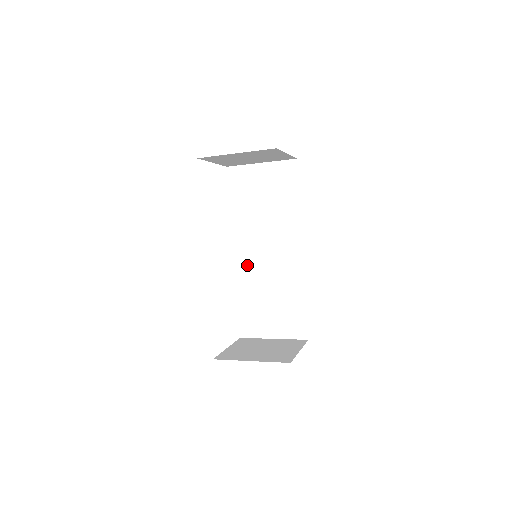
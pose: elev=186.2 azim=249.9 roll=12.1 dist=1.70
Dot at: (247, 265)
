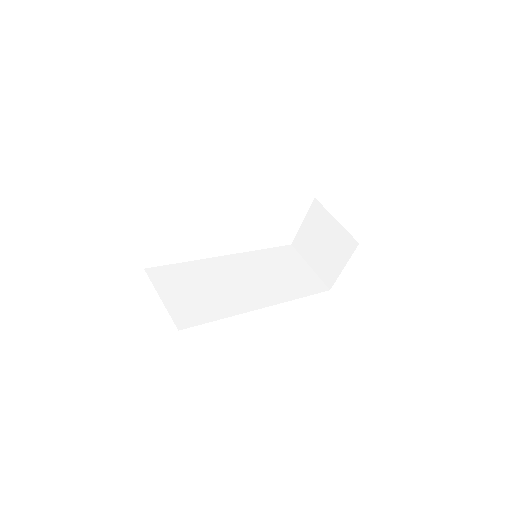
Dot at: occluded
